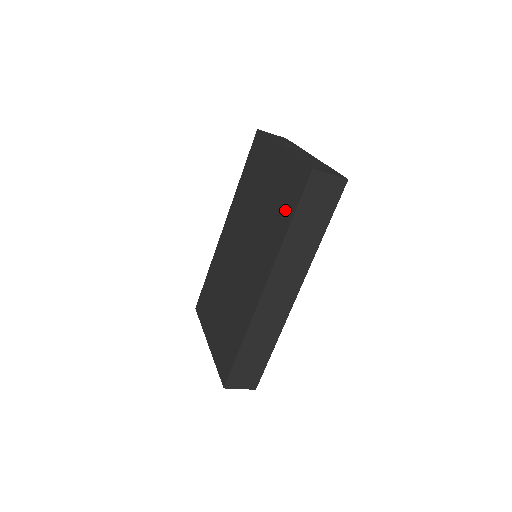
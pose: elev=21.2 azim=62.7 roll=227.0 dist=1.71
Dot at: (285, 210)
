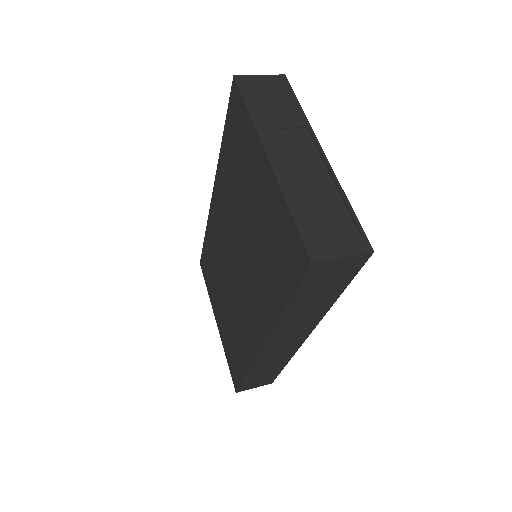
Dot at: (278, 277)
